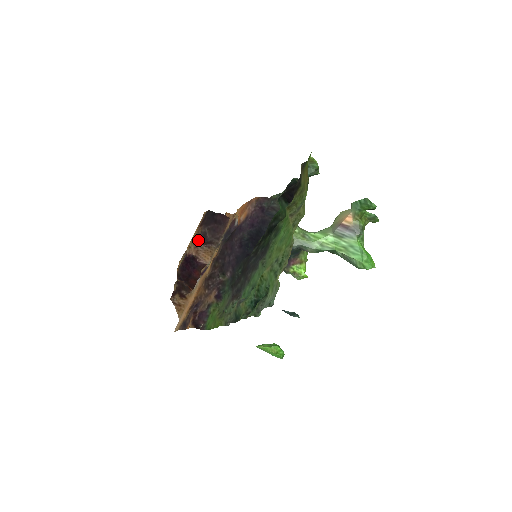
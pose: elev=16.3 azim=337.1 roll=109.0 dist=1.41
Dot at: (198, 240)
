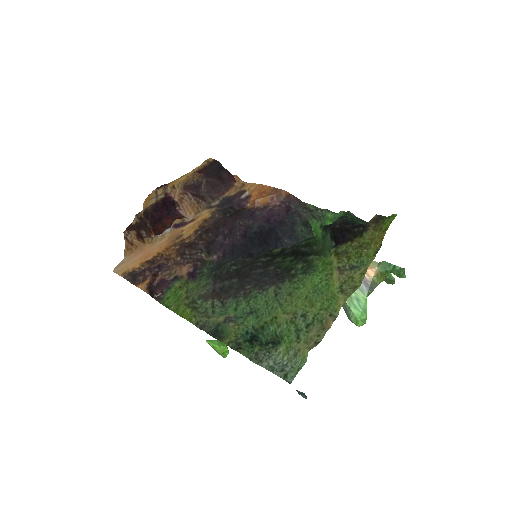
Dot at: (189, 187)
